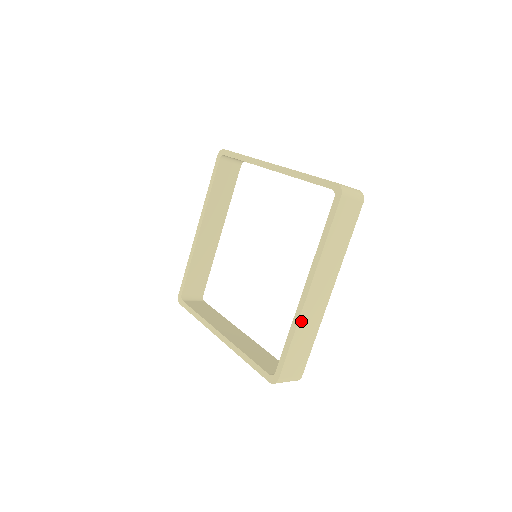
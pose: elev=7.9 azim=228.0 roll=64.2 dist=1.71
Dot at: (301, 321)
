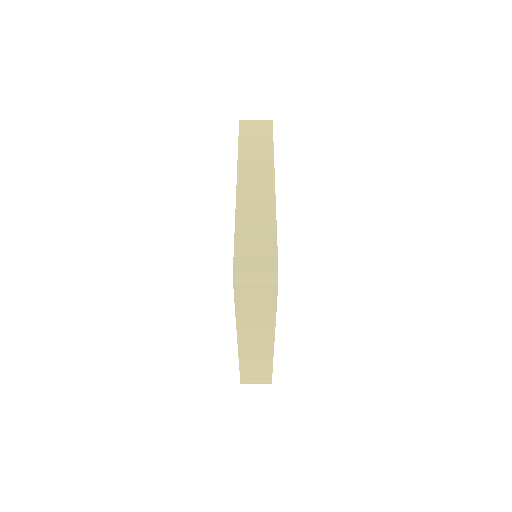
Dot at: (243, 357)
